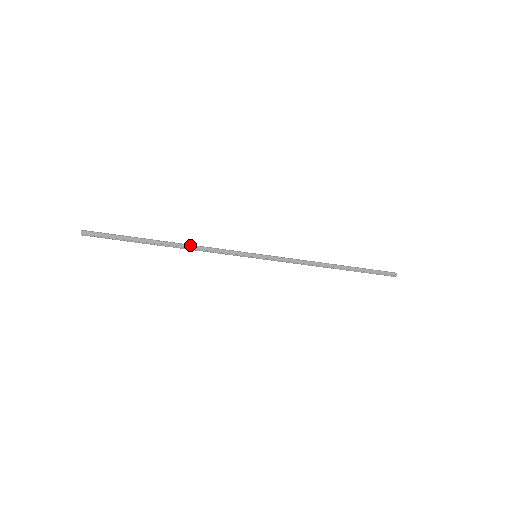
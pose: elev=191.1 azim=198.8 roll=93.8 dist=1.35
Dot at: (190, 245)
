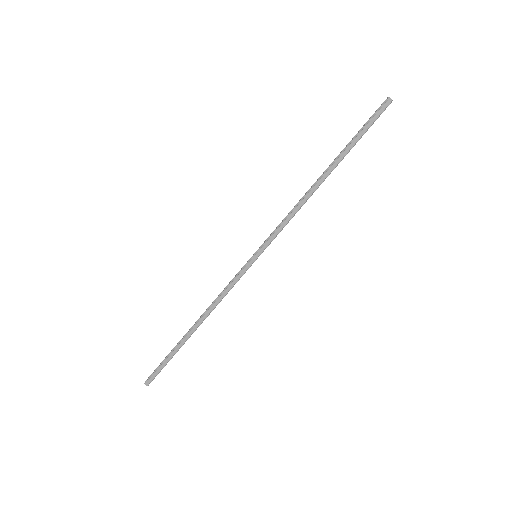
Dot at: (207, 311)
